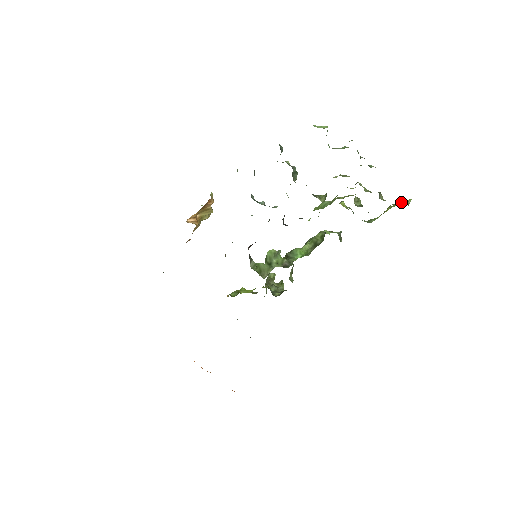
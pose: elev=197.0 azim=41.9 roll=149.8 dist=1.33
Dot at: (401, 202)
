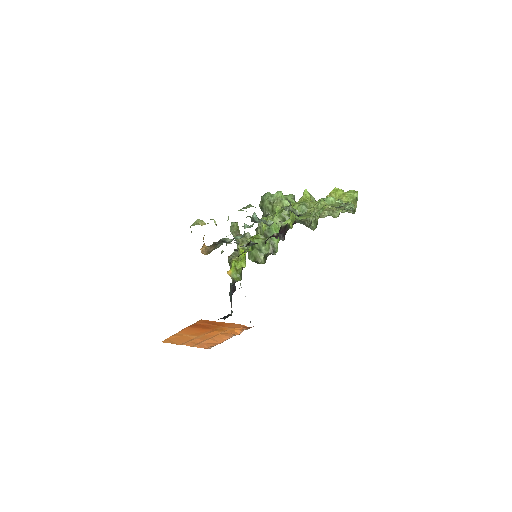
Dot at: (350, 194)
